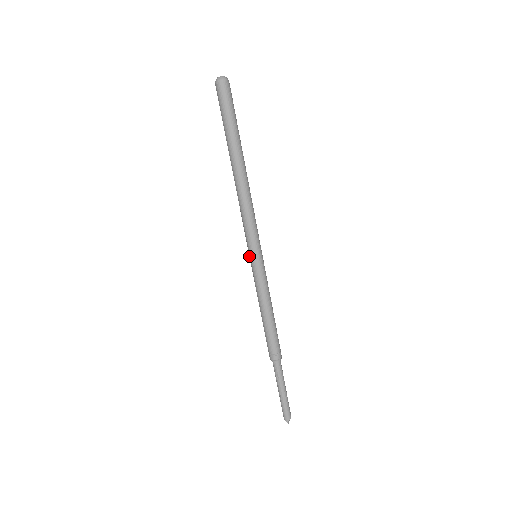
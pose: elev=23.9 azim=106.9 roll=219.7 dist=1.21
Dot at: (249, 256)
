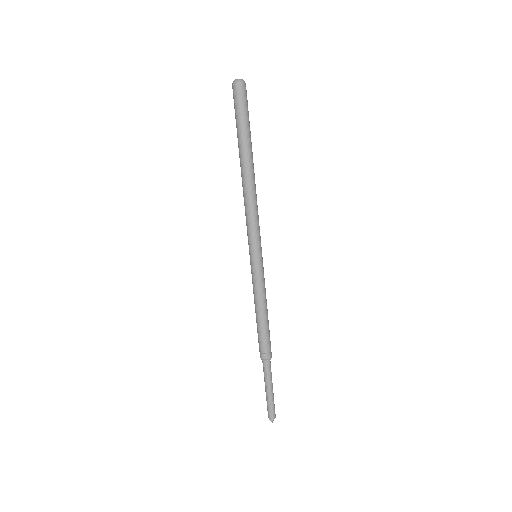
Dot at: occluded
